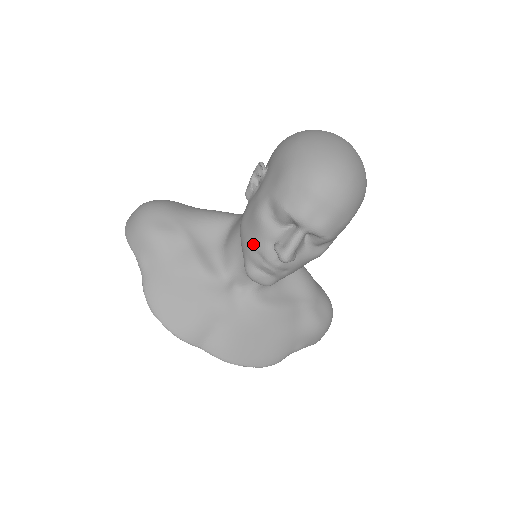
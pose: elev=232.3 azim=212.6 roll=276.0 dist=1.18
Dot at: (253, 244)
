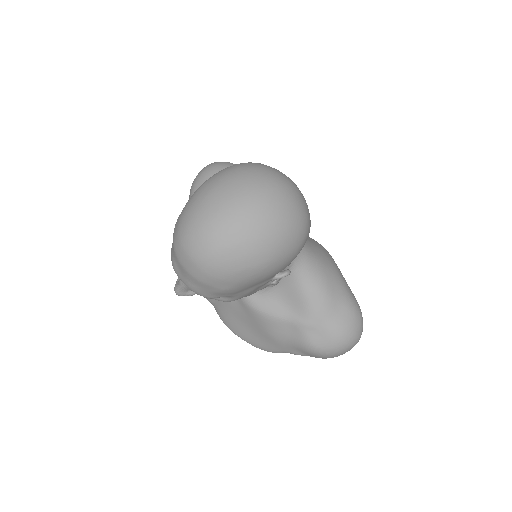
Dot at: occluded
